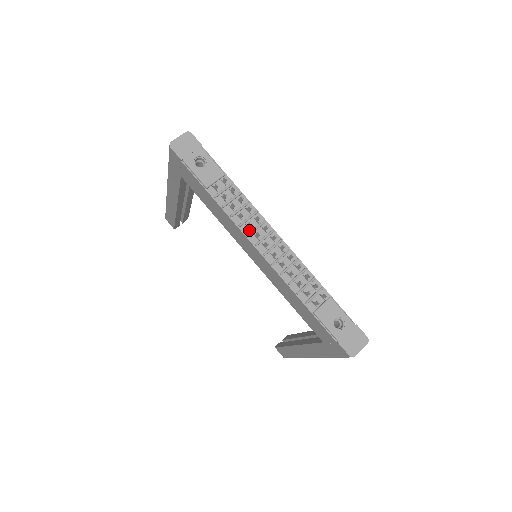
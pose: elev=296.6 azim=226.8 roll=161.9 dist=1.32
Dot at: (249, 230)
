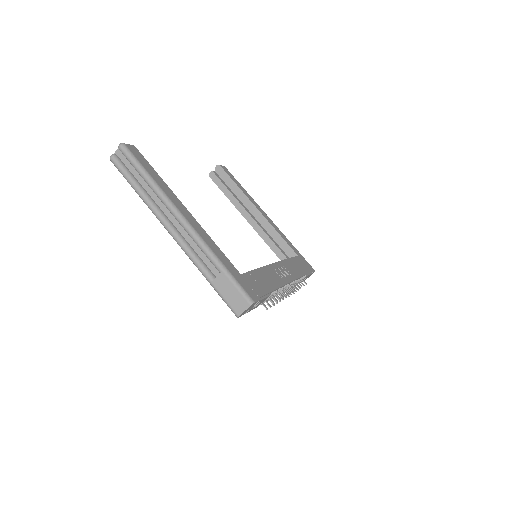
Dot at: occluded
